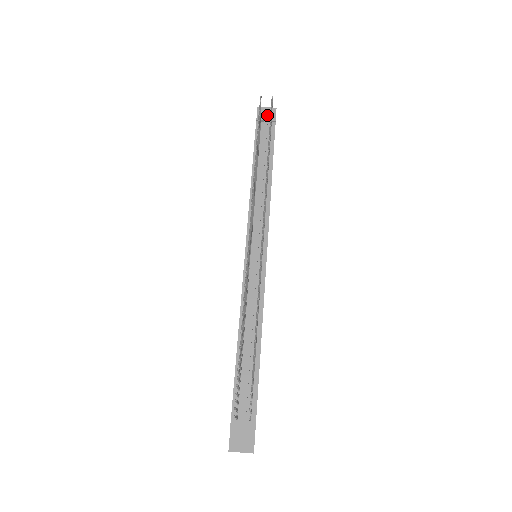
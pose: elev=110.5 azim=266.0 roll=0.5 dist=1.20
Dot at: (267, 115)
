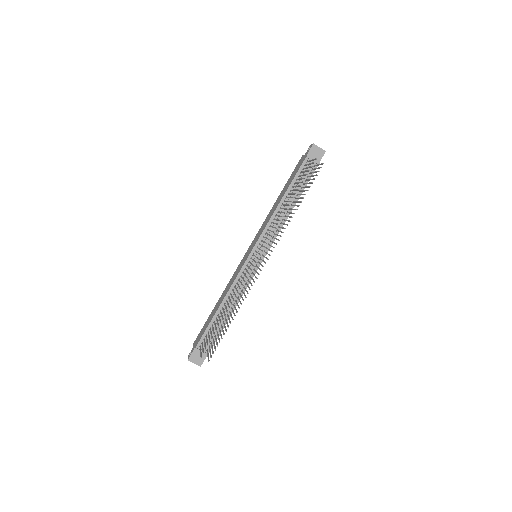
Dot at: (316, 154)
